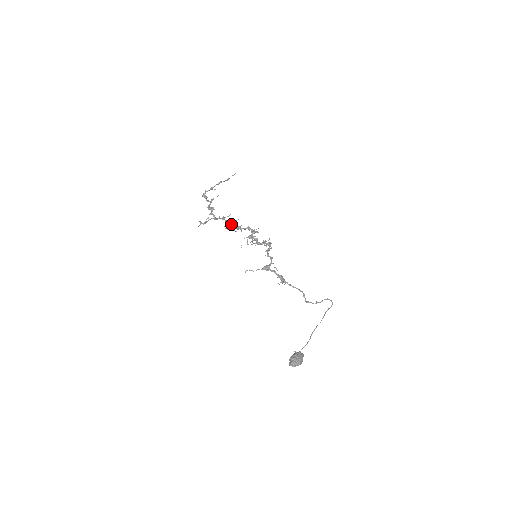
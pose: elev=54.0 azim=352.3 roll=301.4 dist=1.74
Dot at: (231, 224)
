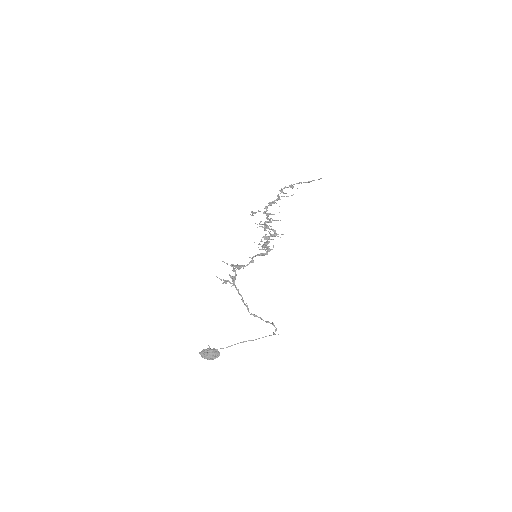
Dot at: (265, 221)
